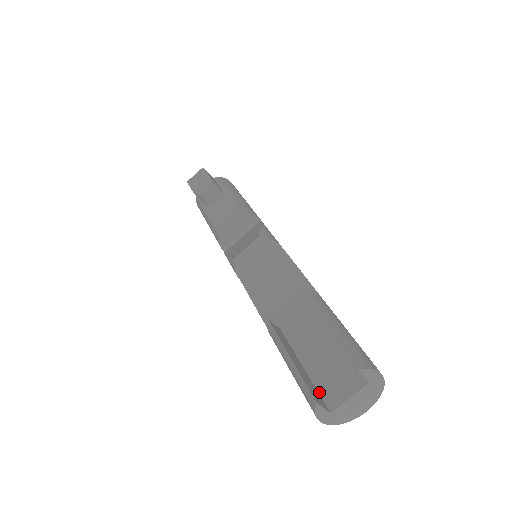
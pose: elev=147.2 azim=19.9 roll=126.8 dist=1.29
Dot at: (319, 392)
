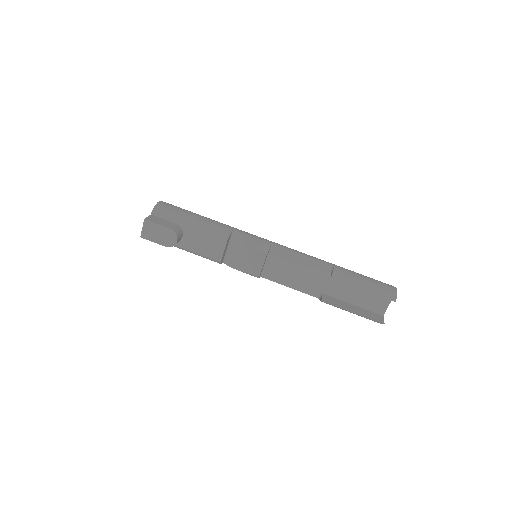
Dot at: (371, 311)
